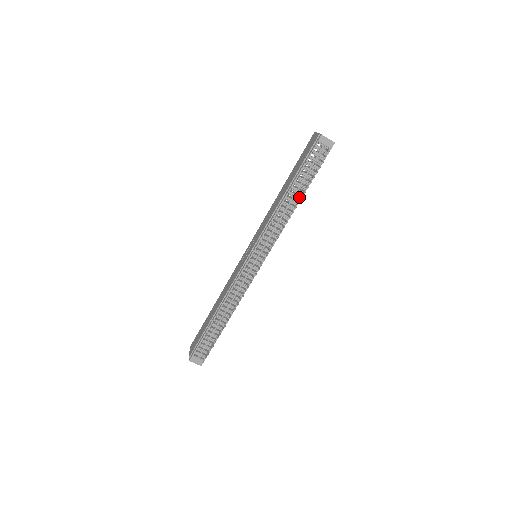
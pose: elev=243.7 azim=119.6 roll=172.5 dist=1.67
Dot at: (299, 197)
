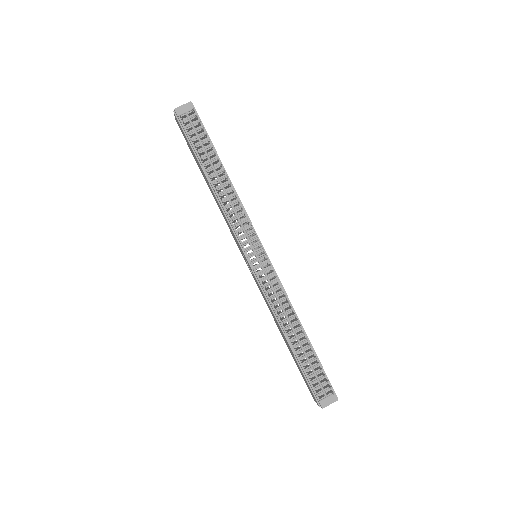
Dot at: (221, 170)
